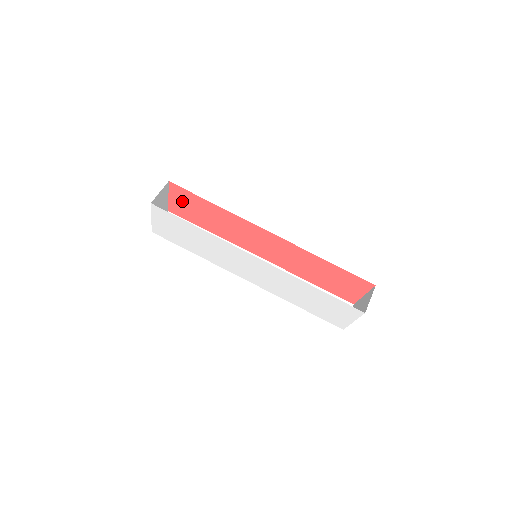
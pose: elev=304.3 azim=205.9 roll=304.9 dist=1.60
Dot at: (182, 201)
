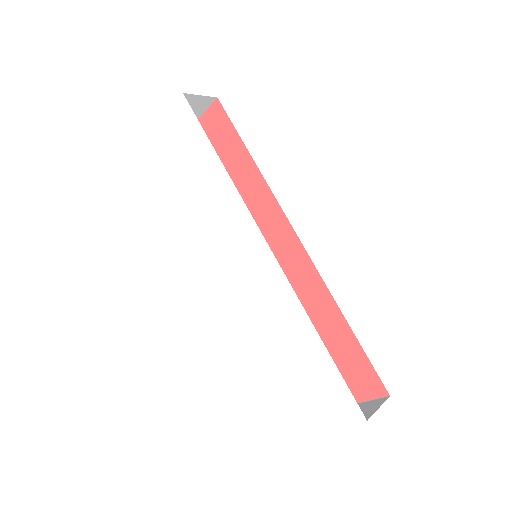
Dot at: (210, 136)
